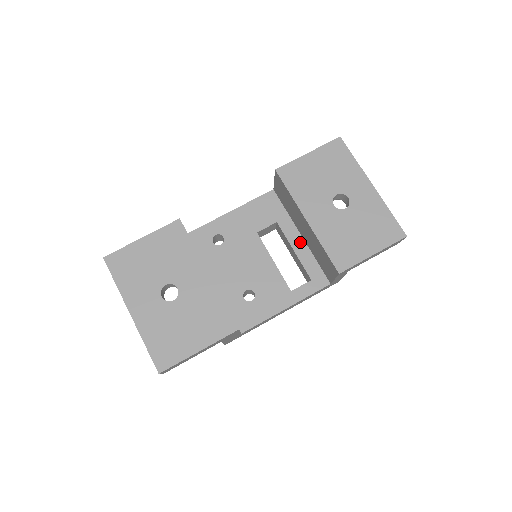
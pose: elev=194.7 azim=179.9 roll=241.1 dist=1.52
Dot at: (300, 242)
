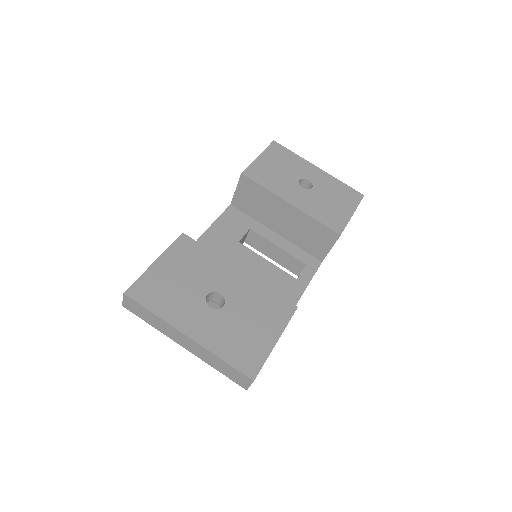
Dot at: (278, 238)
